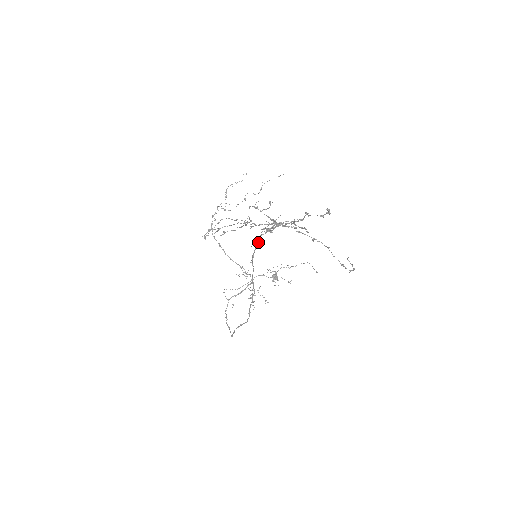
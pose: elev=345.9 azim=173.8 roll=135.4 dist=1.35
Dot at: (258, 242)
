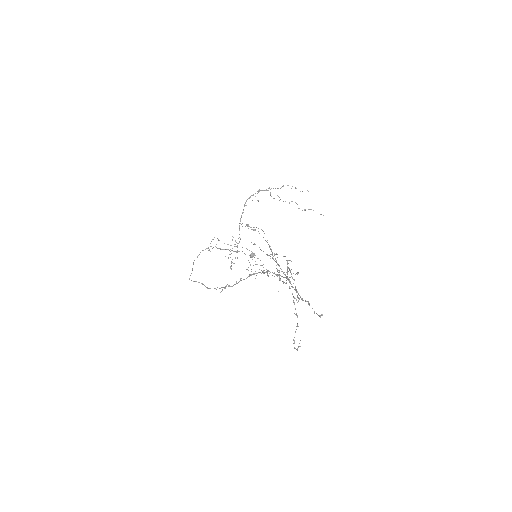
Dot at: occluded
